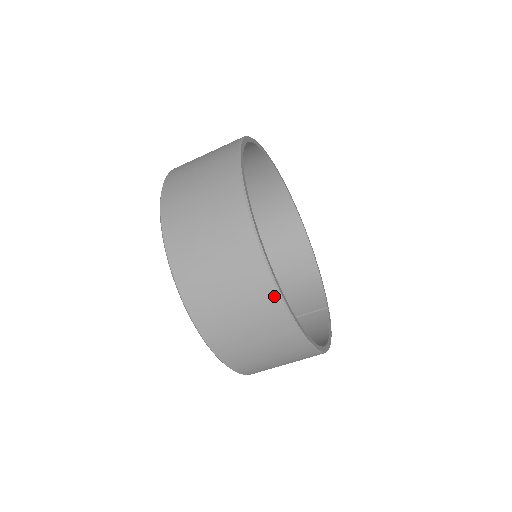
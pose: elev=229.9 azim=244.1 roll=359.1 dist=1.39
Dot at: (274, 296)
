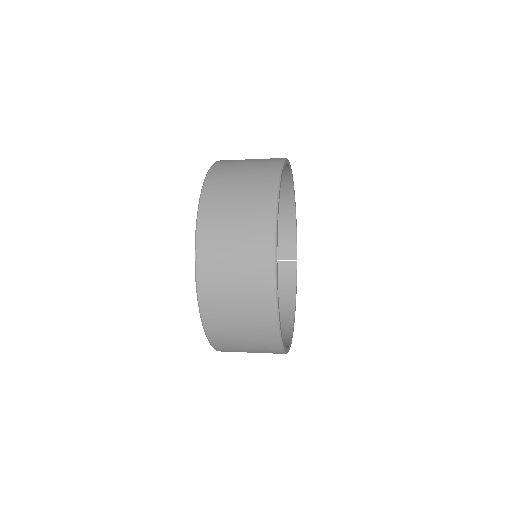
Dot at: (280, 352)
